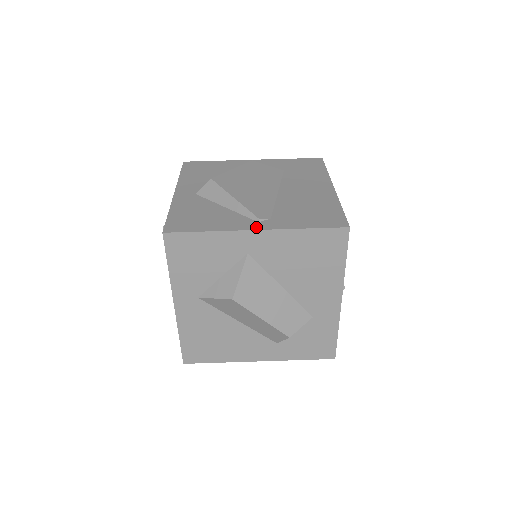
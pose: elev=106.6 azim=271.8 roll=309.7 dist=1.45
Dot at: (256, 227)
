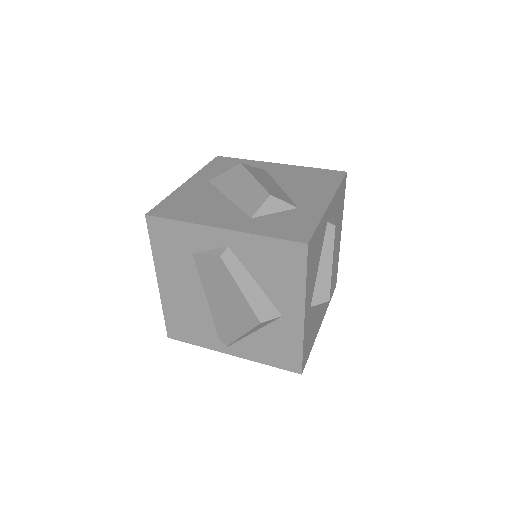
Dot at: occluded
